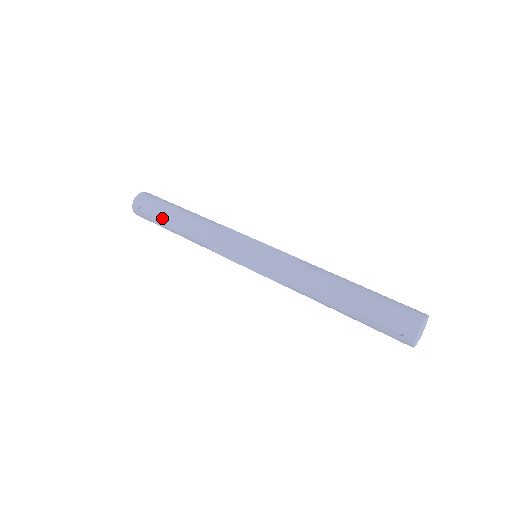
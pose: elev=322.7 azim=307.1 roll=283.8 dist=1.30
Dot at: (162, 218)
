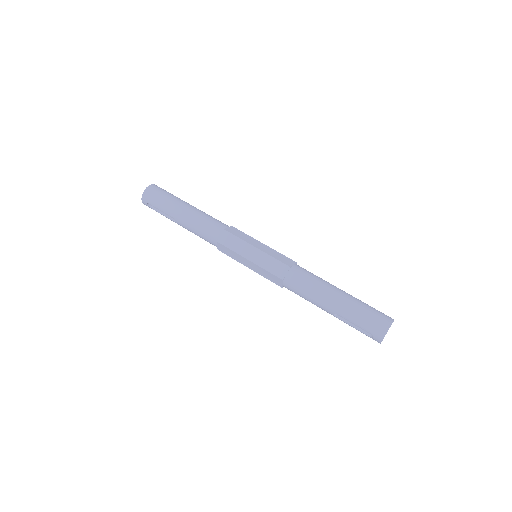
Dot at: (170, 215)
